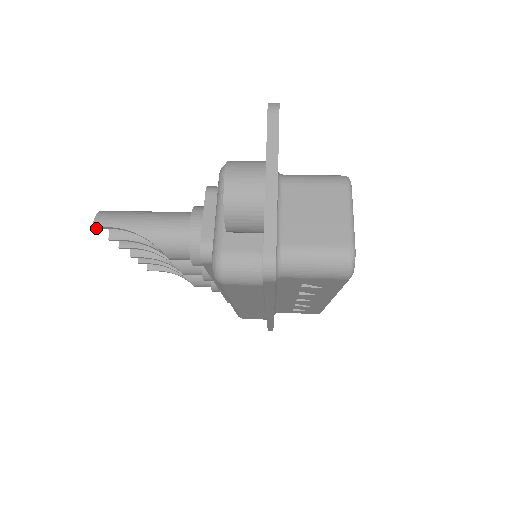
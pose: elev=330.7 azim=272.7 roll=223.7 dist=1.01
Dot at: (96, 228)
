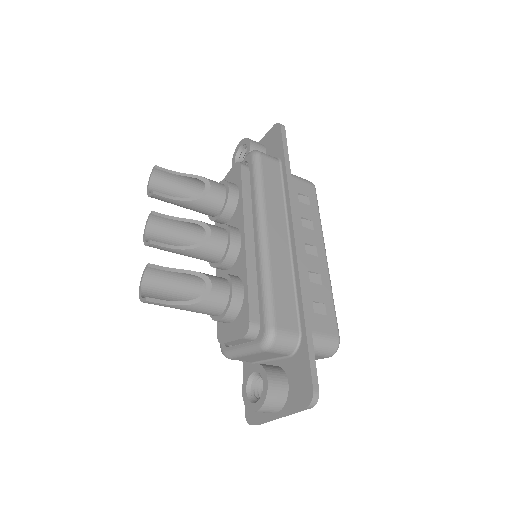
Dot at: (156, 168)
